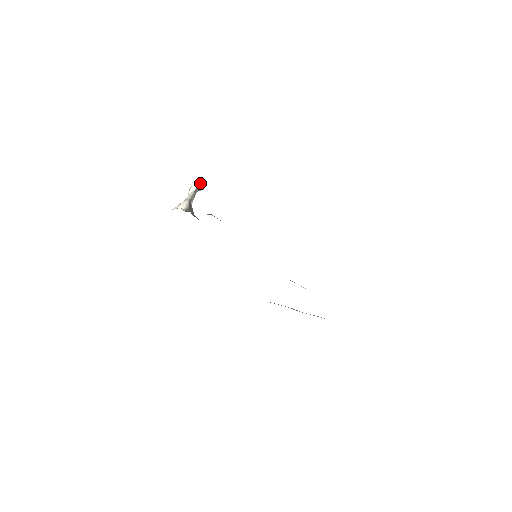
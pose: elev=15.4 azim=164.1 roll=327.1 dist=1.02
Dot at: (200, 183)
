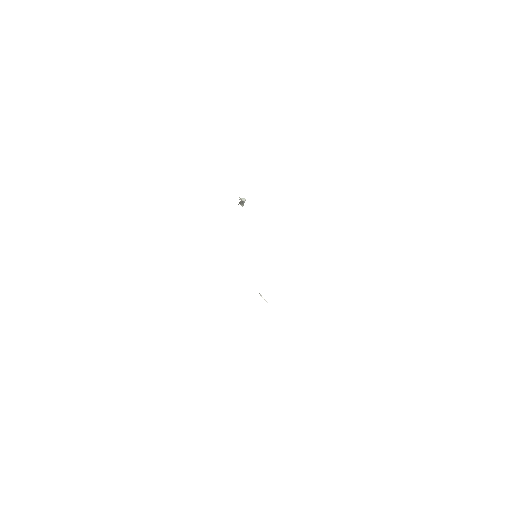
Dot at: (244, 202)
